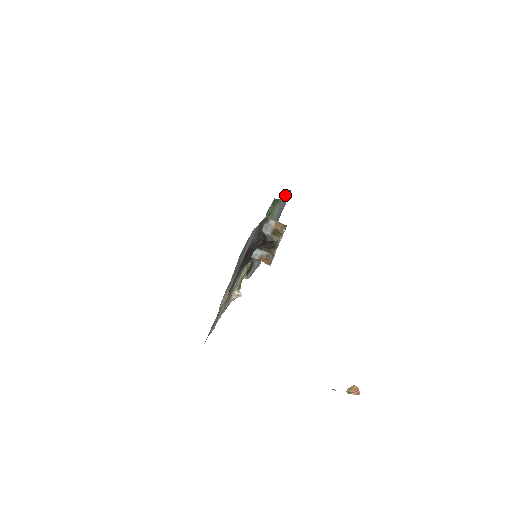
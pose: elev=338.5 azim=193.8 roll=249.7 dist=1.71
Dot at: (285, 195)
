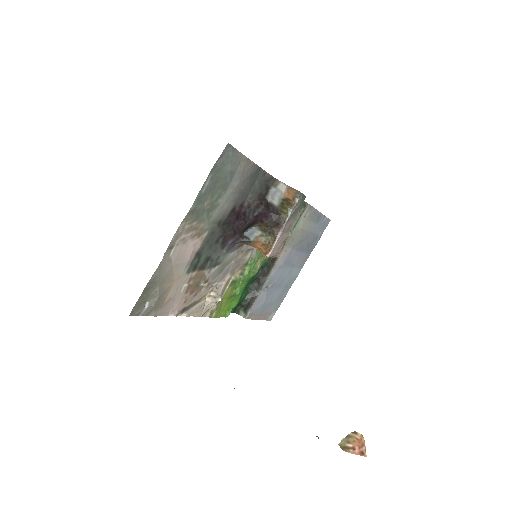
Dot at: (318, 213)
